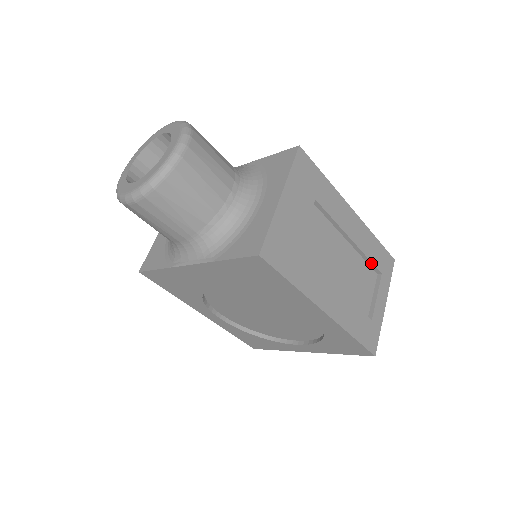
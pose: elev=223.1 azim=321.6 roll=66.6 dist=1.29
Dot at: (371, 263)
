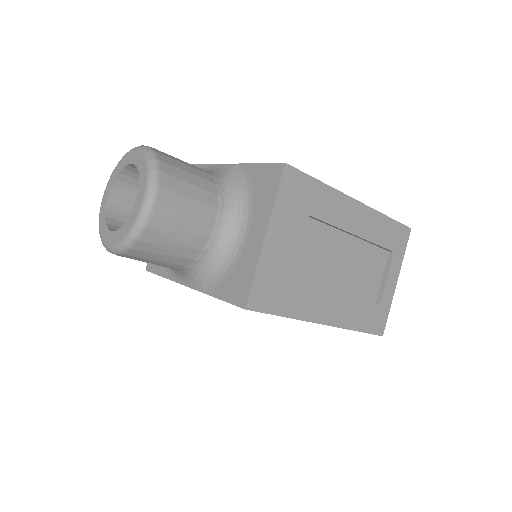
Dot at: (381, 246)
